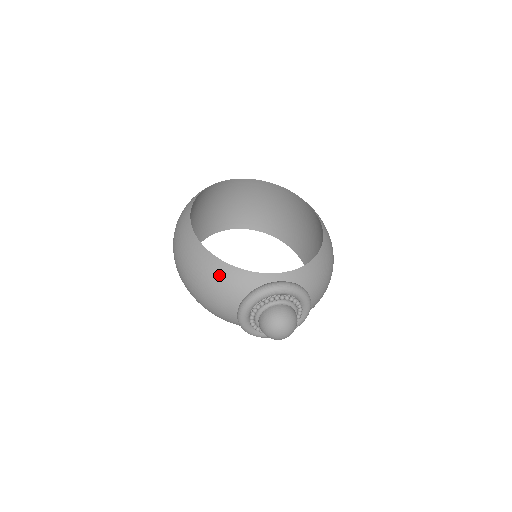
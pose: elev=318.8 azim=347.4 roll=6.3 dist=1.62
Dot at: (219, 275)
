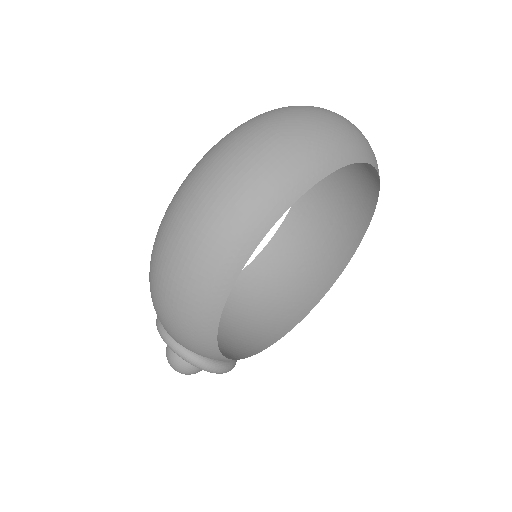
Dot at: (197, 336)
